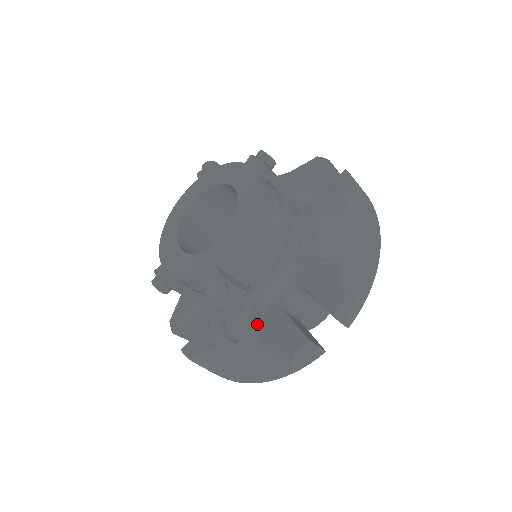
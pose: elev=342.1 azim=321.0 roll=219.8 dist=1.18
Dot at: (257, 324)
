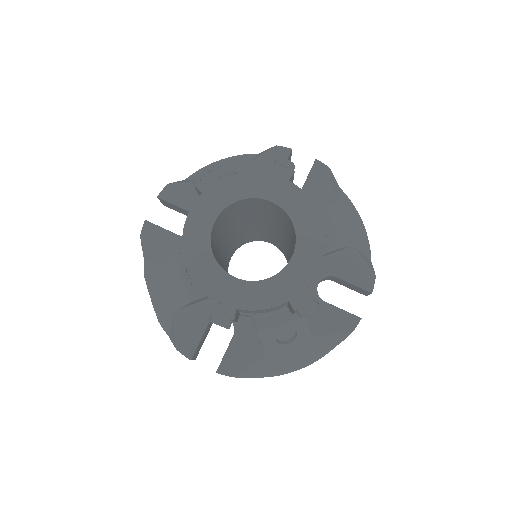
Dot at: (308, 320)
